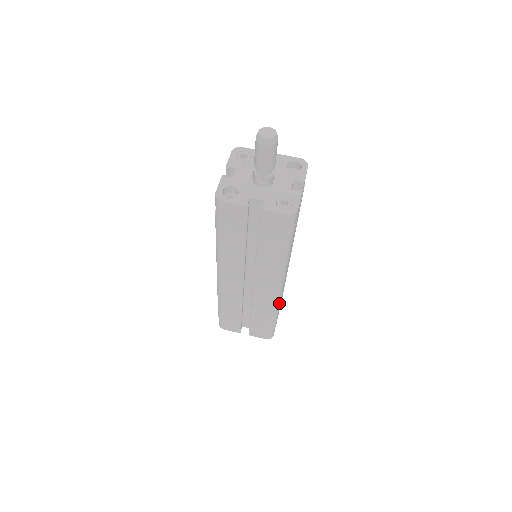
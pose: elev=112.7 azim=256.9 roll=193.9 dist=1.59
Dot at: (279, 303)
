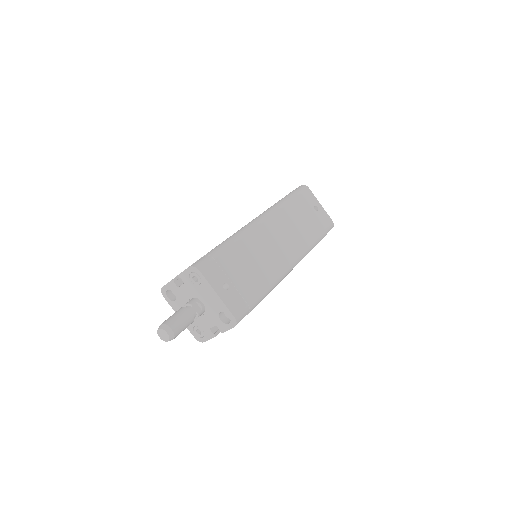
Dot at: occluded
